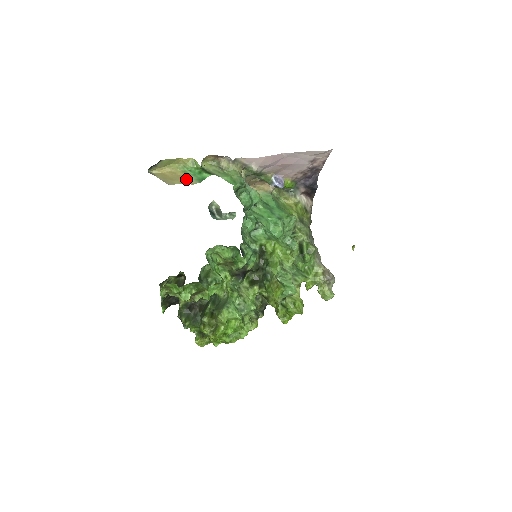
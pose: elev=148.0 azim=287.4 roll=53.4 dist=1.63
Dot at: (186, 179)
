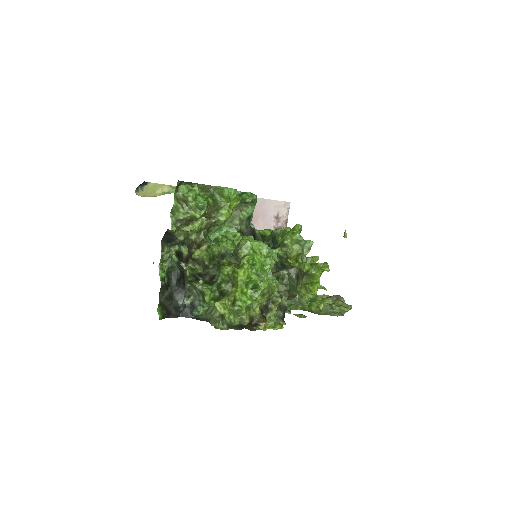
Dot at: occluded
